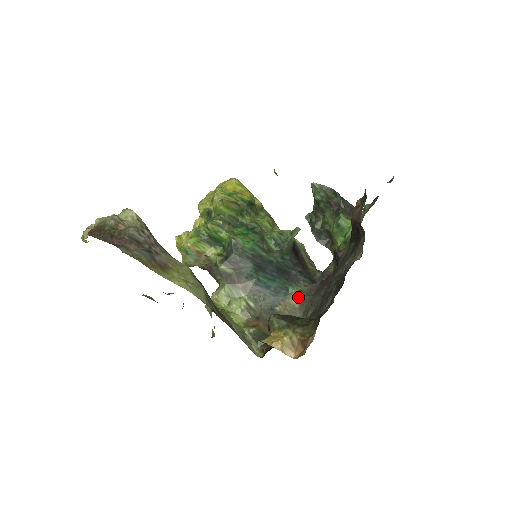
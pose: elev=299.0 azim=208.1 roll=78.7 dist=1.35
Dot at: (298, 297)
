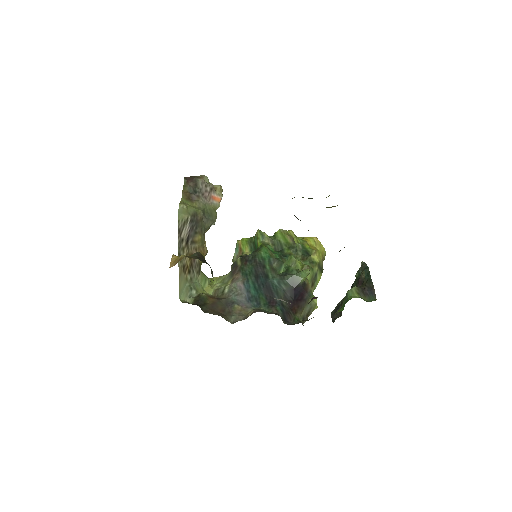
Dot at: (256, 310)
